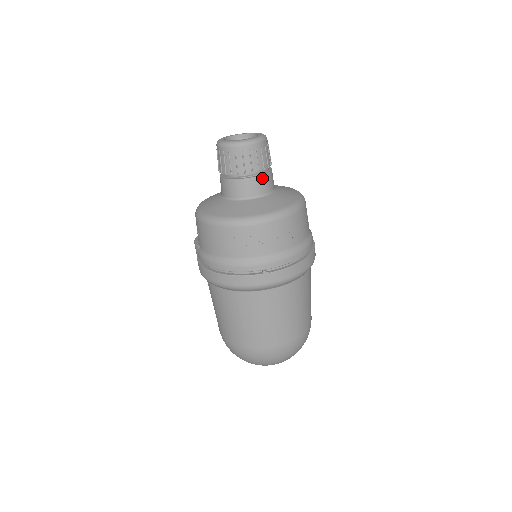
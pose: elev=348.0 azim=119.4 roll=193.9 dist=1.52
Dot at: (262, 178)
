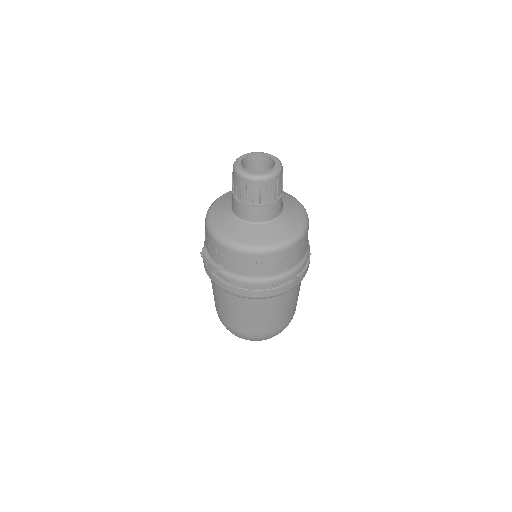
Dot at: (281, 199)
